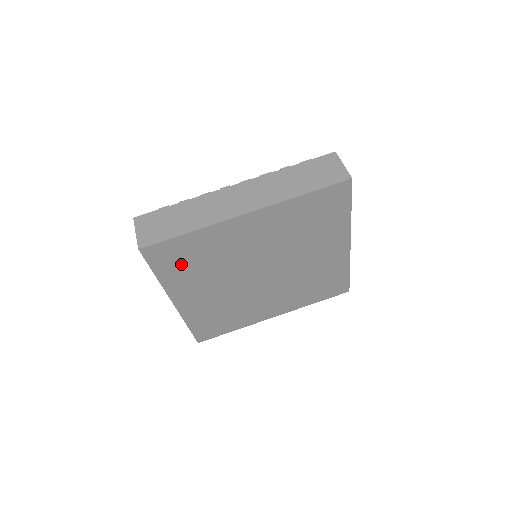
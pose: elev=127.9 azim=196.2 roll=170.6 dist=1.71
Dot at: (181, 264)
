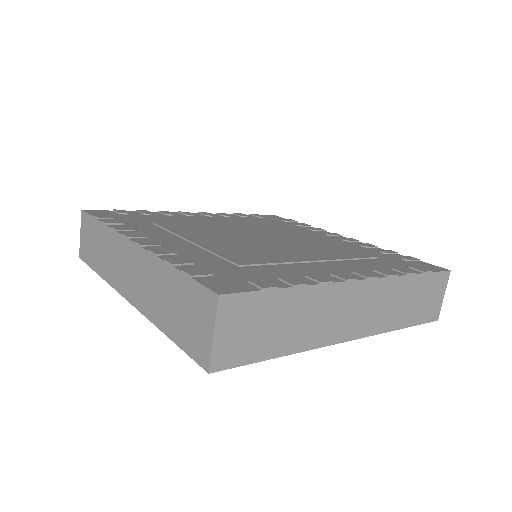
Dot at: occluded
